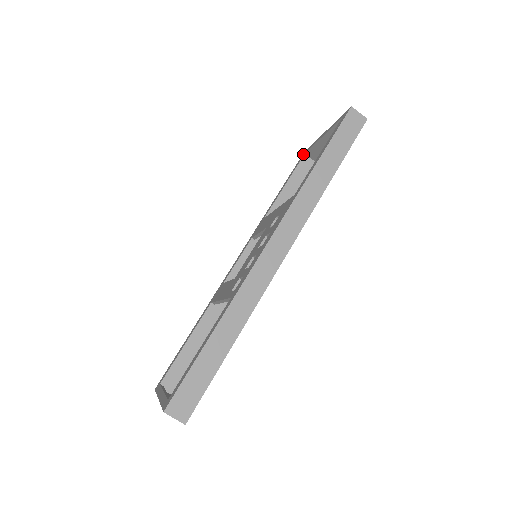
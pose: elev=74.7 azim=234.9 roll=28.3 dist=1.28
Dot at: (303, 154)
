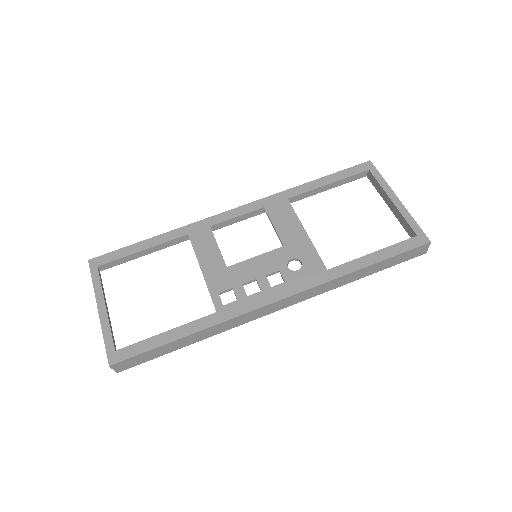
Dot at: (368, 166)
